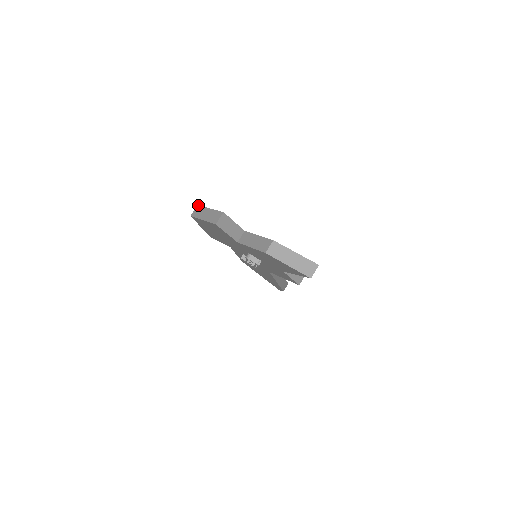
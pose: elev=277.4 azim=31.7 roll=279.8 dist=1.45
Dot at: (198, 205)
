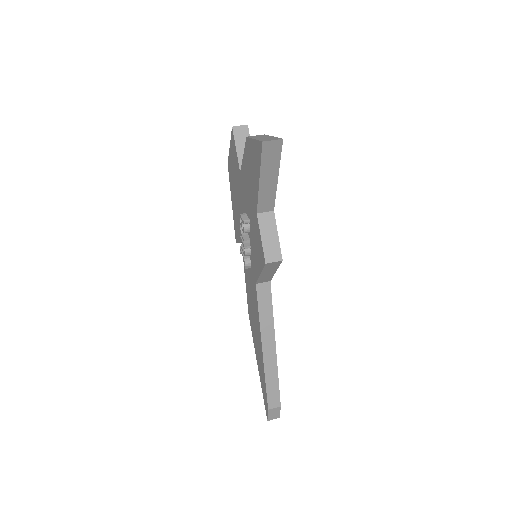
Dot at: occluded
